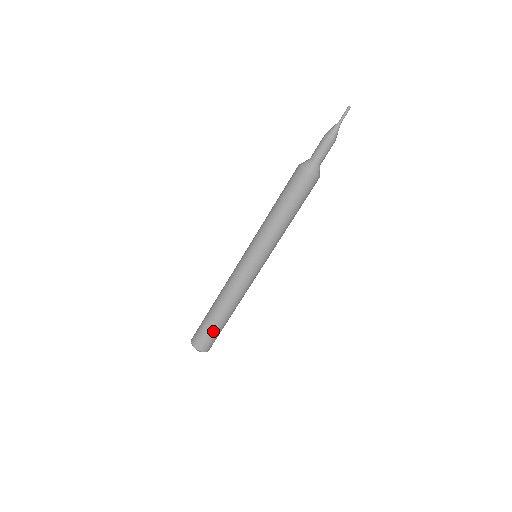
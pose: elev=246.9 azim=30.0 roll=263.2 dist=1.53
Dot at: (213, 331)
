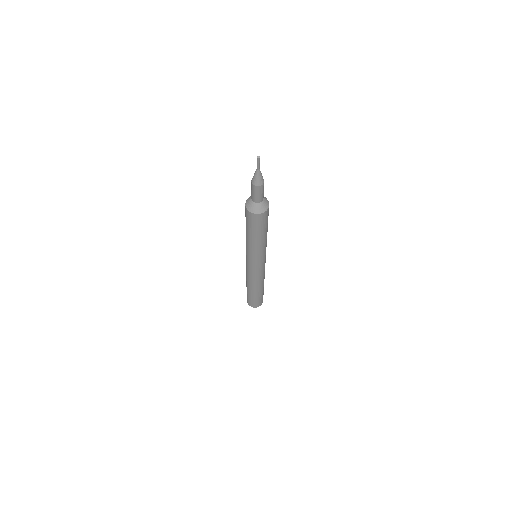
Dot at: (249, 296)
